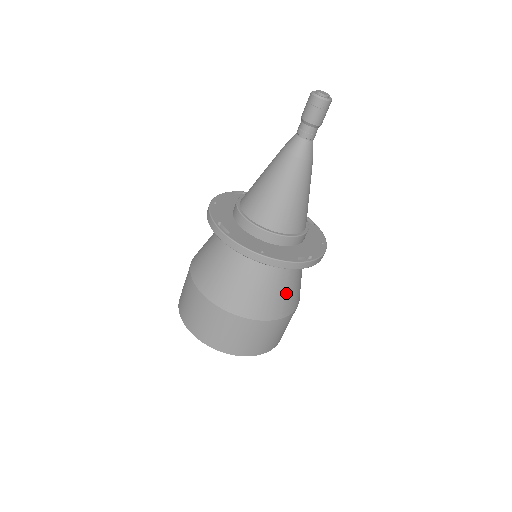
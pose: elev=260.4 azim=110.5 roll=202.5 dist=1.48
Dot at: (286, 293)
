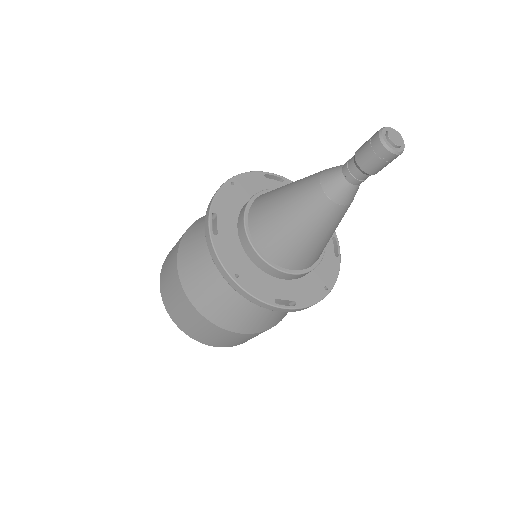
Dot at: (258, 316)
